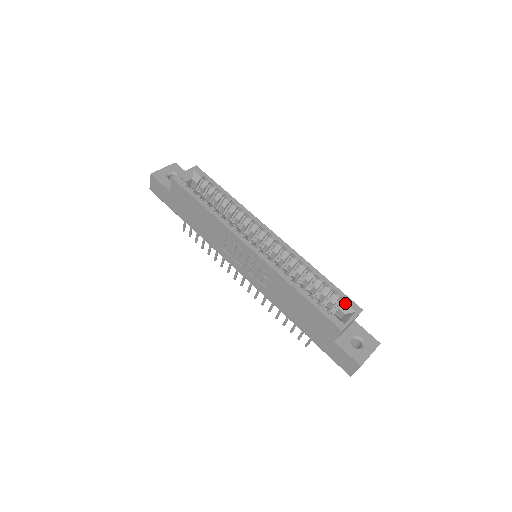
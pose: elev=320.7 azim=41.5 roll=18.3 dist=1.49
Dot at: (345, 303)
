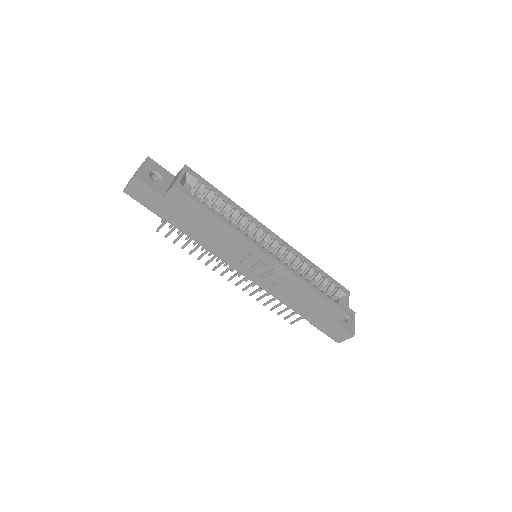
Dot at: (339, 289)
